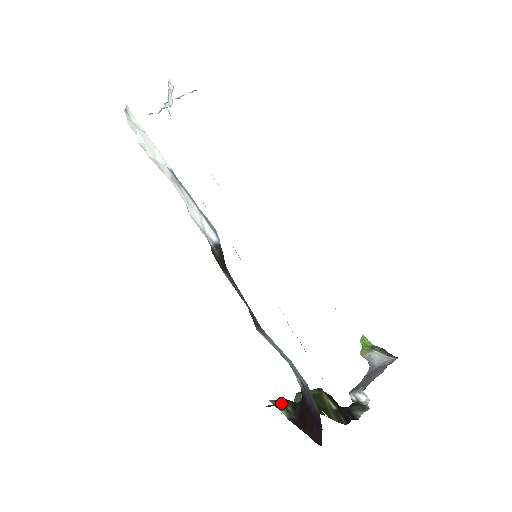
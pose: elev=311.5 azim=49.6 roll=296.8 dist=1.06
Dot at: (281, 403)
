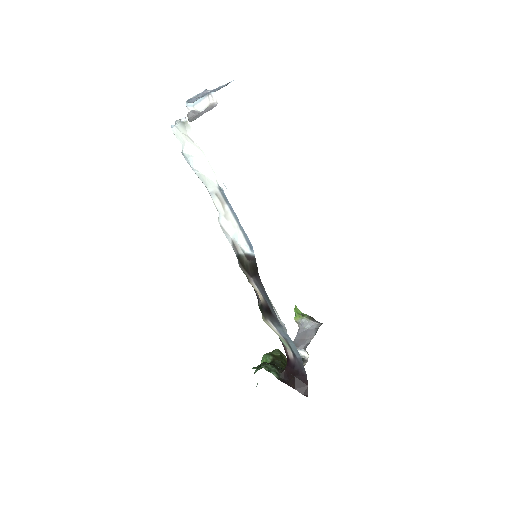
Dot at: (269, 367)
